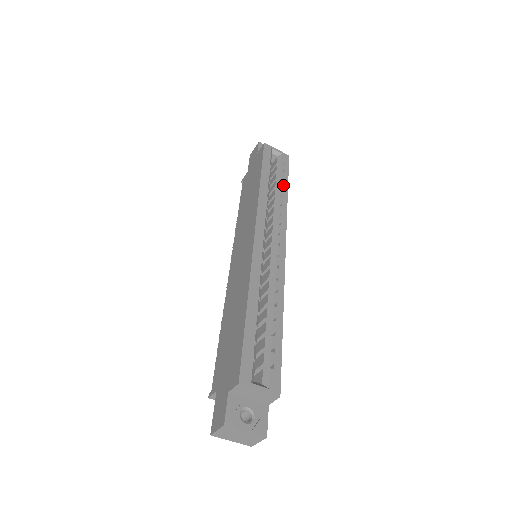
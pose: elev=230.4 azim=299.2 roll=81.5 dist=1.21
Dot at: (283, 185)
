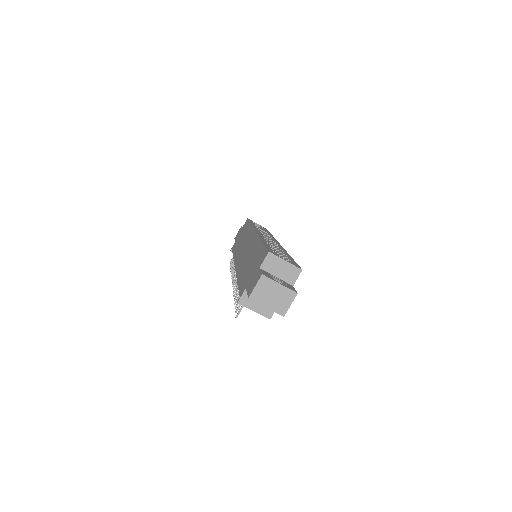
Dot at: occluded
